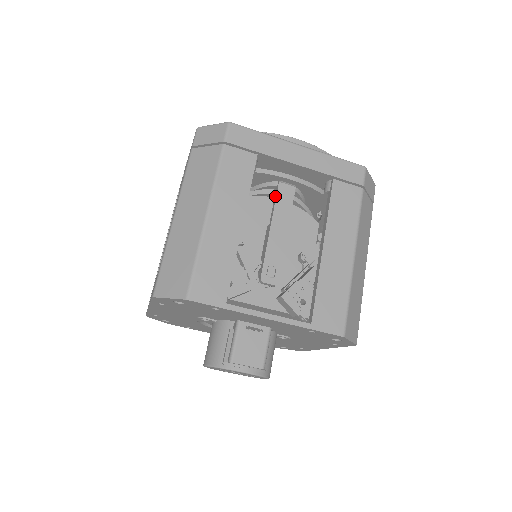
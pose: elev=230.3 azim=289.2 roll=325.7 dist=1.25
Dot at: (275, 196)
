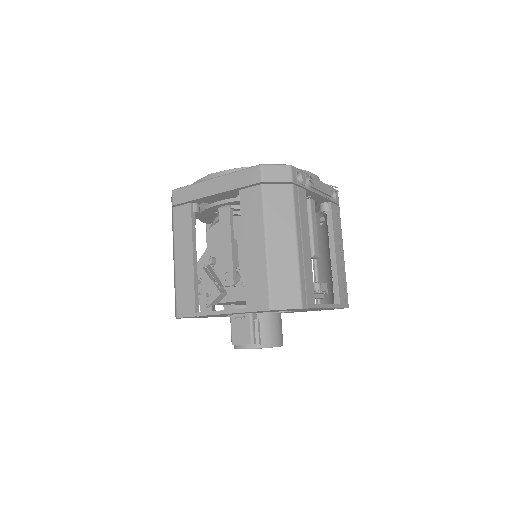
Dot at: (220, 220)
